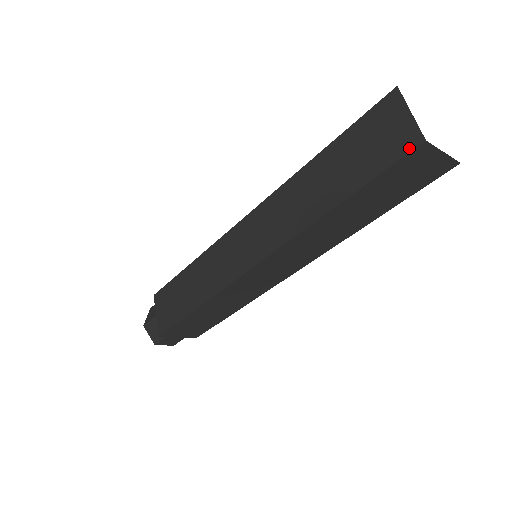
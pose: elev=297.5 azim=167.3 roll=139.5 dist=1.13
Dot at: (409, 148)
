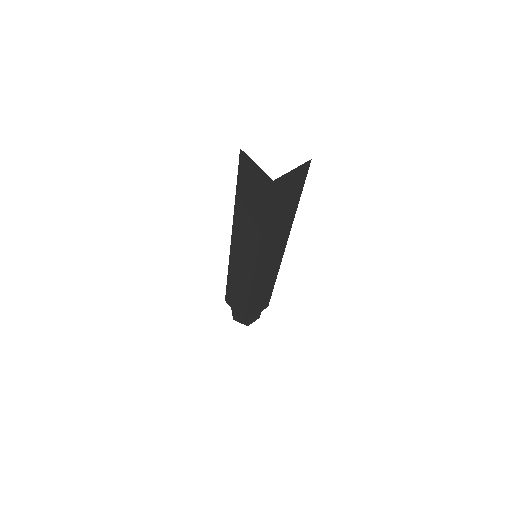
Dot at: (269, 187)
